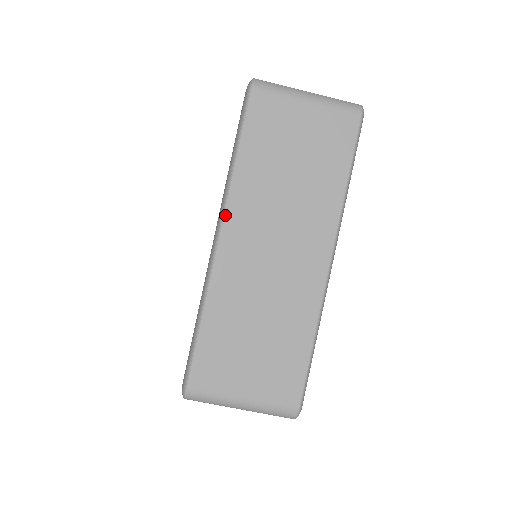
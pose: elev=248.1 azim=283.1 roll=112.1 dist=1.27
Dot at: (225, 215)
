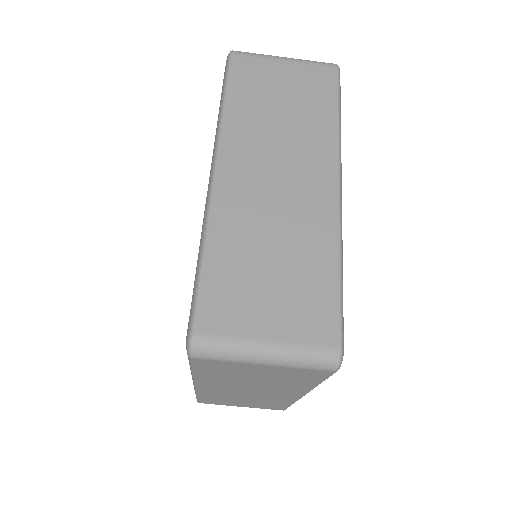
Dot at: (219, 151)
